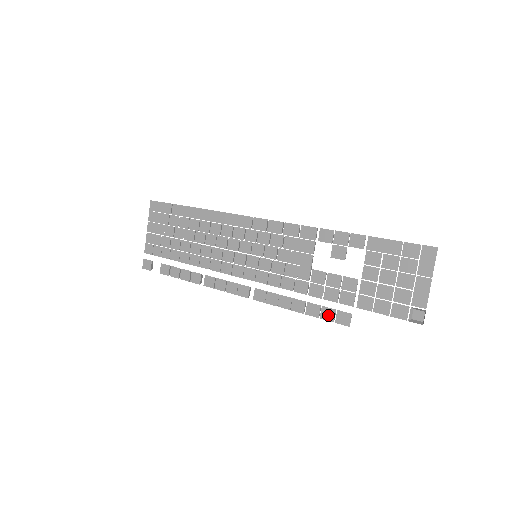
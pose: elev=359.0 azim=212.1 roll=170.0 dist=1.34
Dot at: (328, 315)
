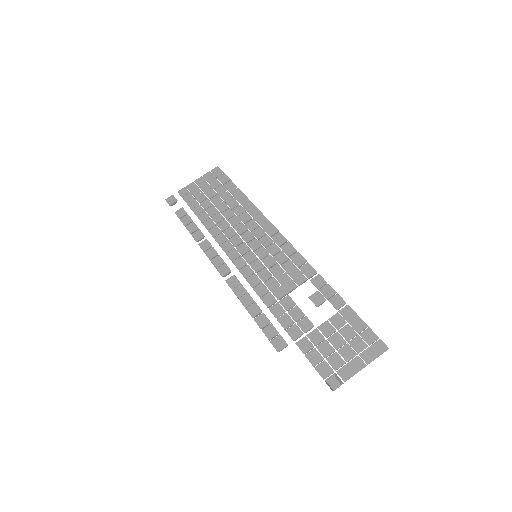
Dot at: (270, 332)
